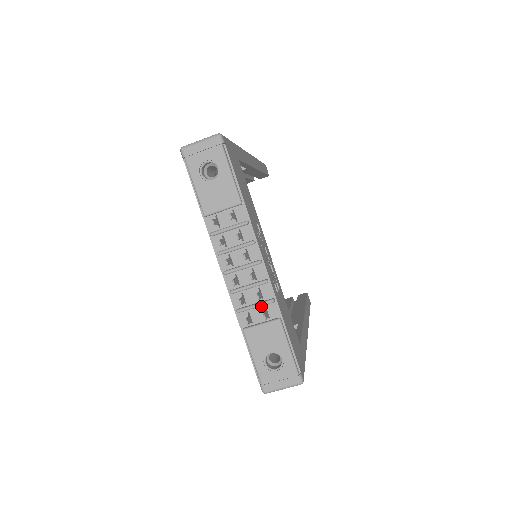
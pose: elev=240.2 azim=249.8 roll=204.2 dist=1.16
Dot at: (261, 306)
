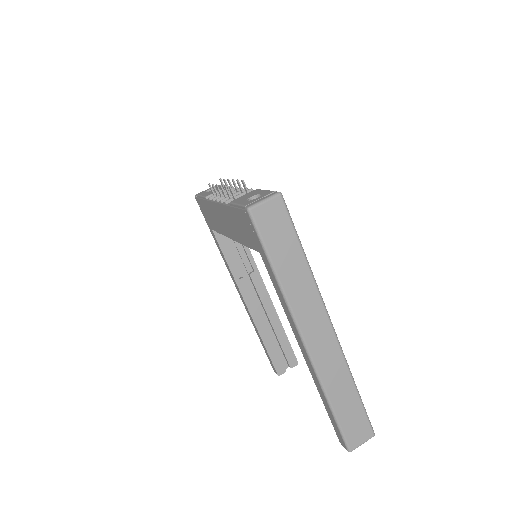
Dot at: occluded
